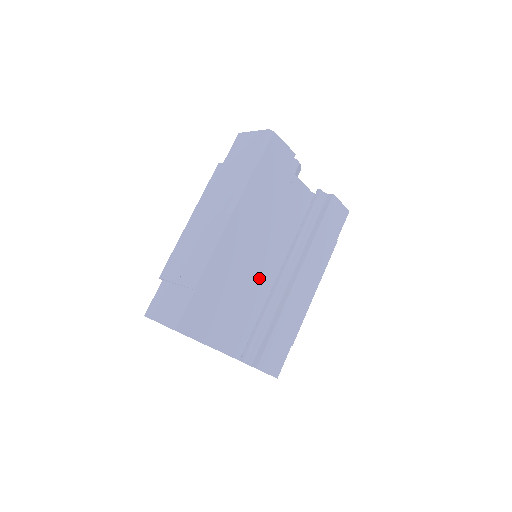
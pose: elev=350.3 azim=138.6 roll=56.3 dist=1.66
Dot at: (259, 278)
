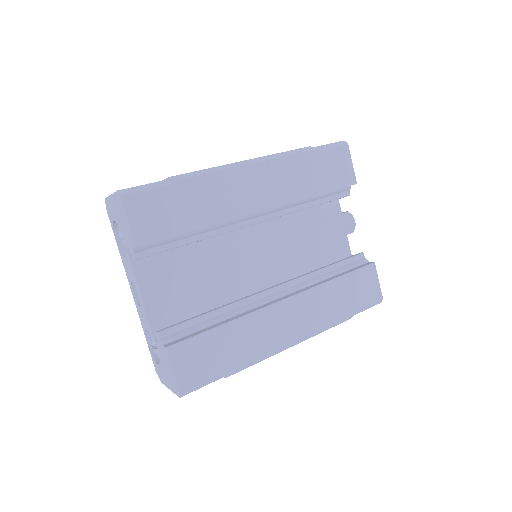
Dot at: (243, 279)
